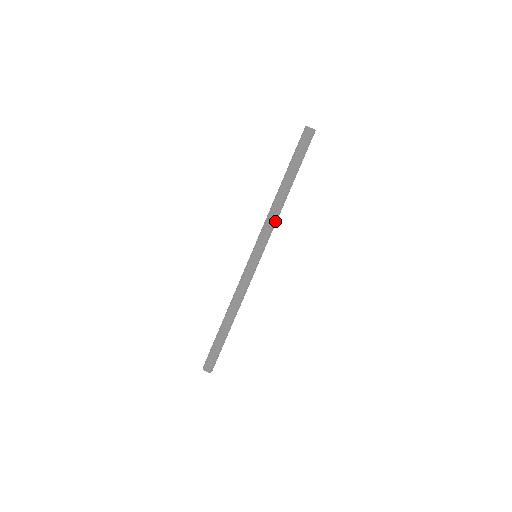
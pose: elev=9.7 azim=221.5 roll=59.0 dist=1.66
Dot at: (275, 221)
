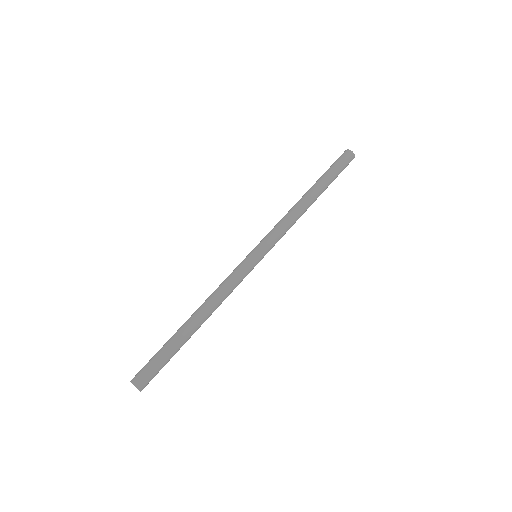
Dot at: occluded
